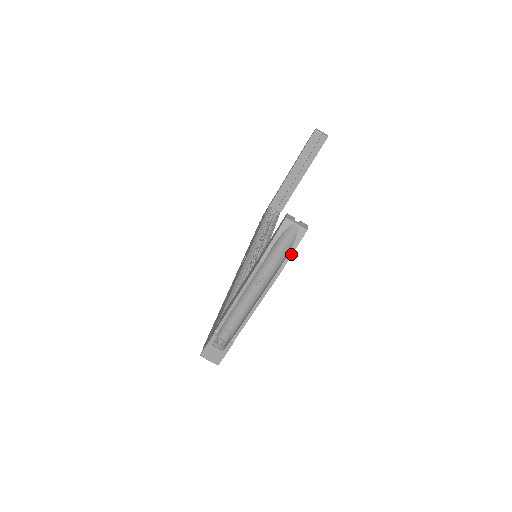
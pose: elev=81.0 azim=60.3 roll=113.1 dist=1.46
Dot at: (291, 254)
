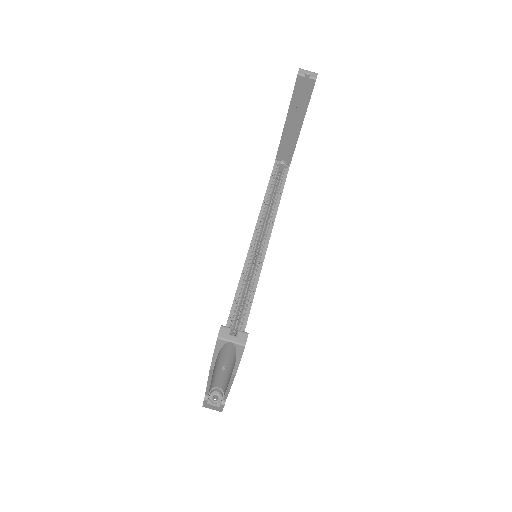
Dot at: (238, 363)
